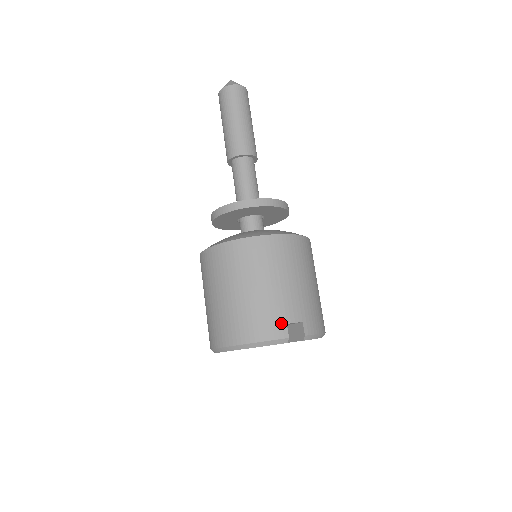
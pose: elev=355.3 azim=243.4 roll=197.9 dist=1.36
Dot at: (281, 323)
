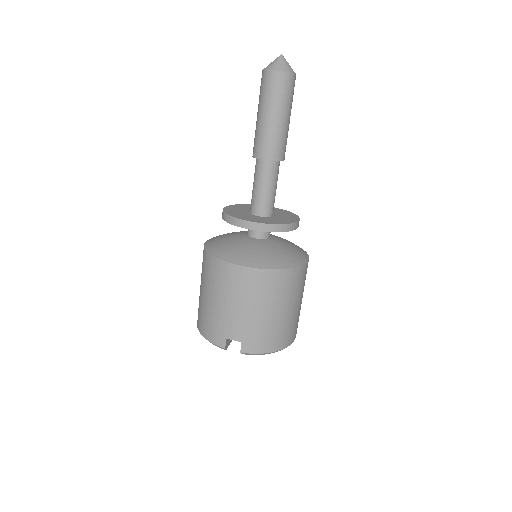
Dot at: (222, 336)
